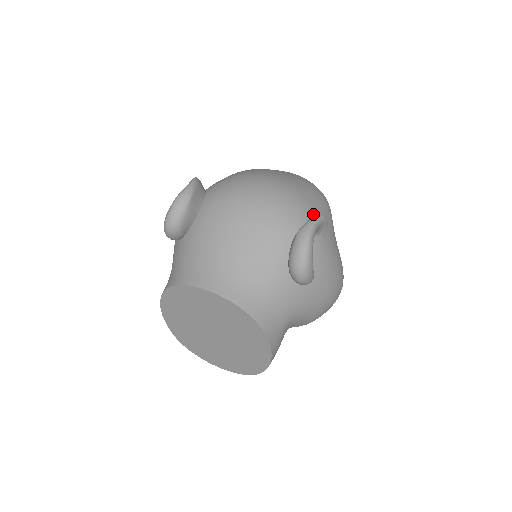
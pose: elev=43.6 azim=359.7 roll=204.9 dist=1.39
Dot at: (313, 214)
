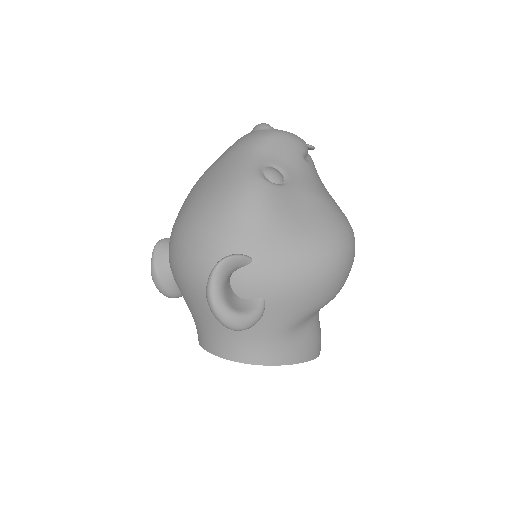
Dot at: (226, 246)
